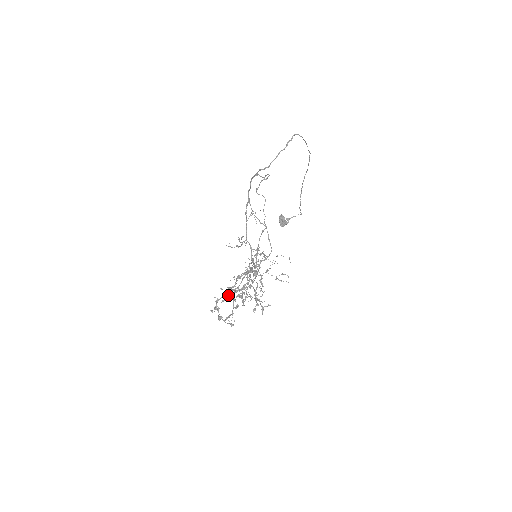
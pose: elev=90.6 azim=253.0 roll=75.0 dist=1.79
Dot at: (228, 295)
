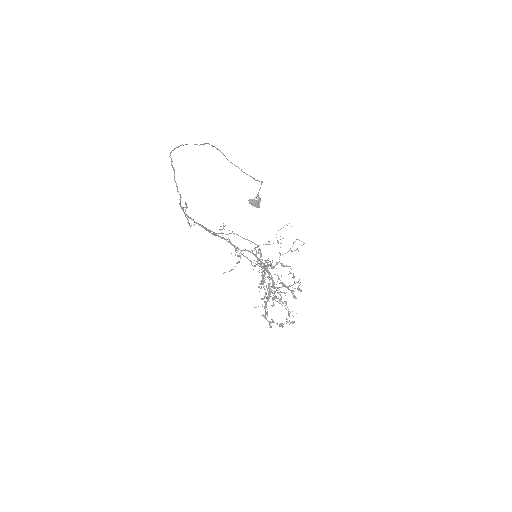
Dot at: (265, 306)
